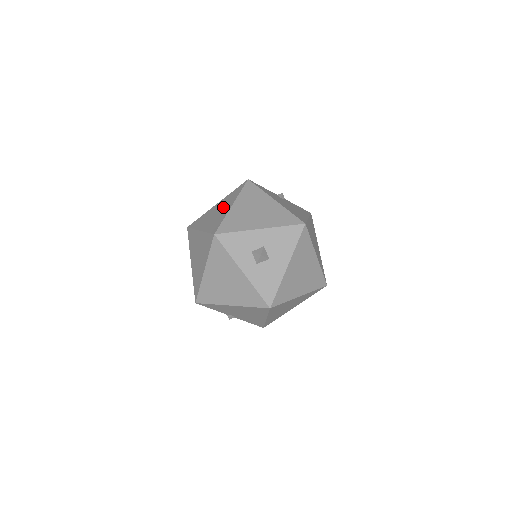
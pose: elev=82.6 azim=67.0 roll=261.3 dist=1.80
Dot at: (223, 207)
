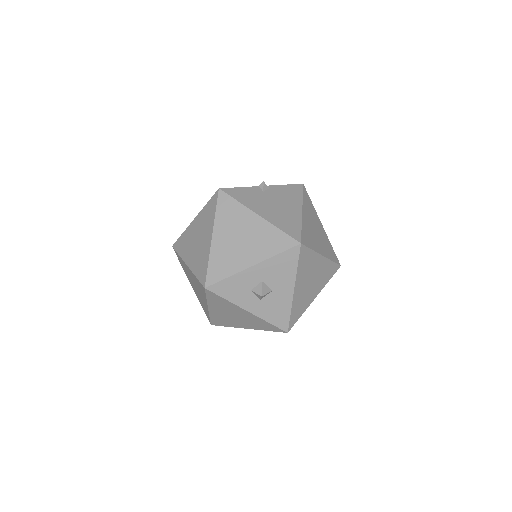
Dot at: (202, 234)
